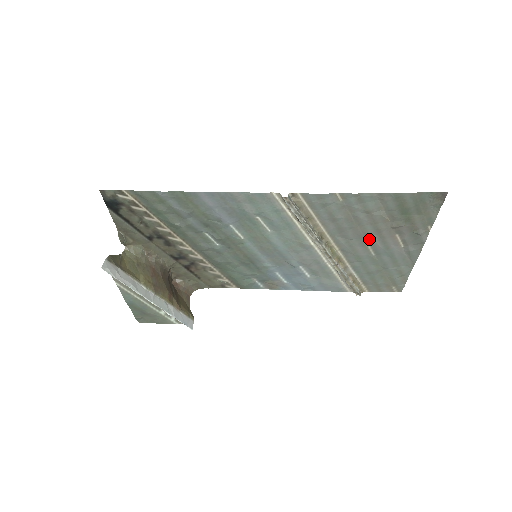
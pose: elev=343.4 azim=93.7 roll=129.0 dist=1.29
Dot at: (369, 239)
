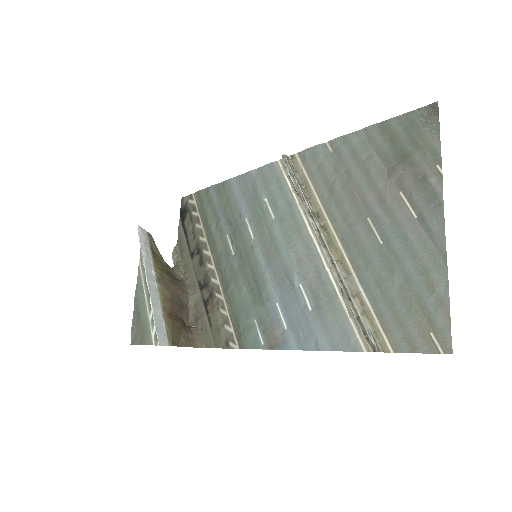
Dot at: (369, 209)
